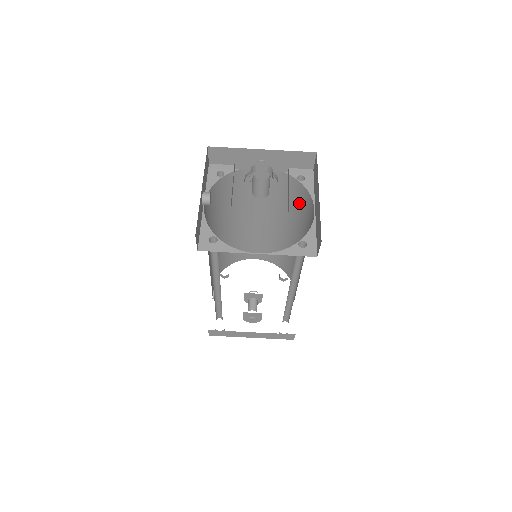
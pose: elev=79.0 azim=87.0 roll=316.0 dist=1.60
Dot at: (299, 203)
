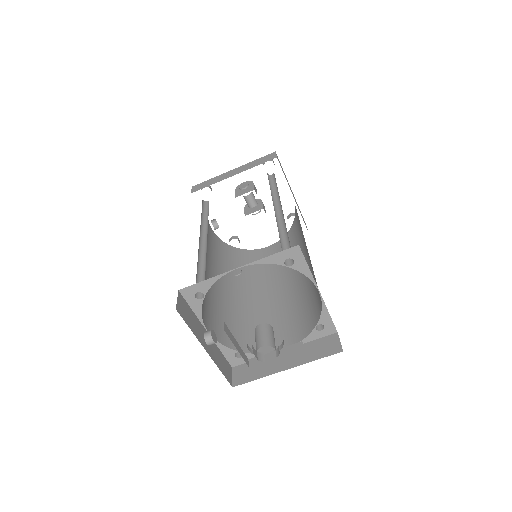
Dot at: occluded
